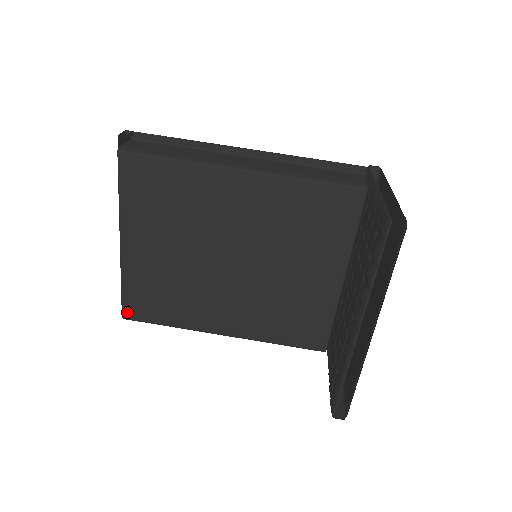
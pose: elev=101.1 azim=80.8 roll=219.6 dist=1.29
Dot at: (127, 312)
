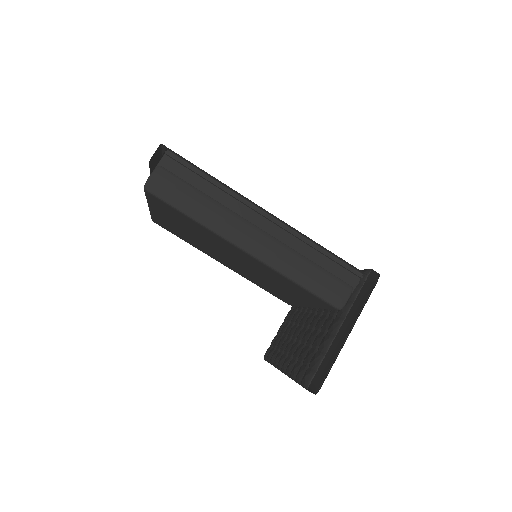
Dot at: (155, 222)
